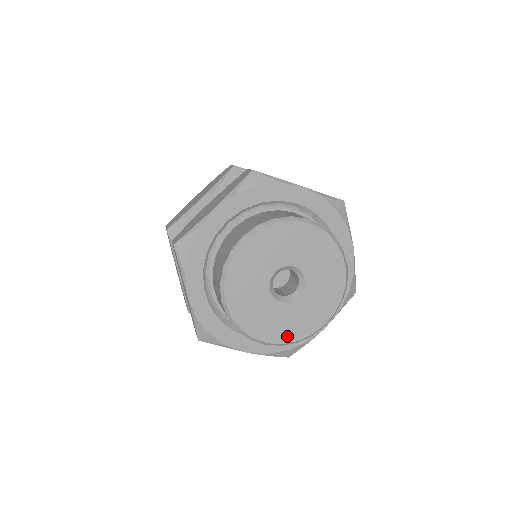
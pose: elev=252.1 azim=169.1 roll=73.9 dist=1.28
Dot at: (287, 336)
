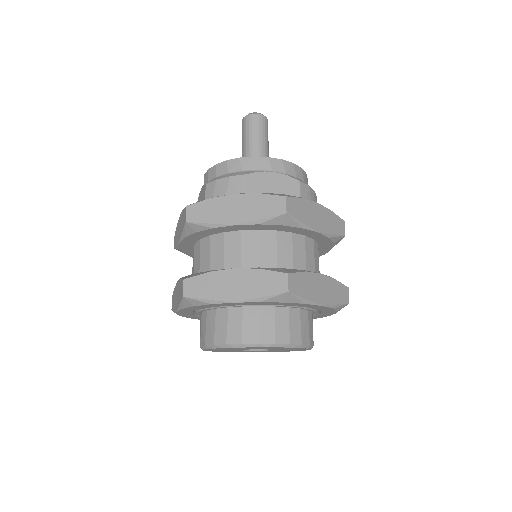
Dot at: occluded
